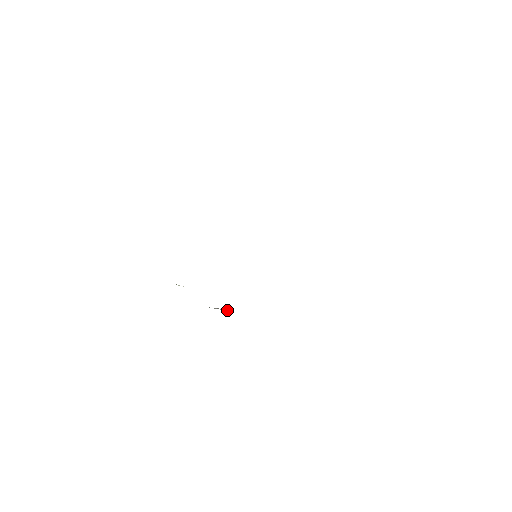
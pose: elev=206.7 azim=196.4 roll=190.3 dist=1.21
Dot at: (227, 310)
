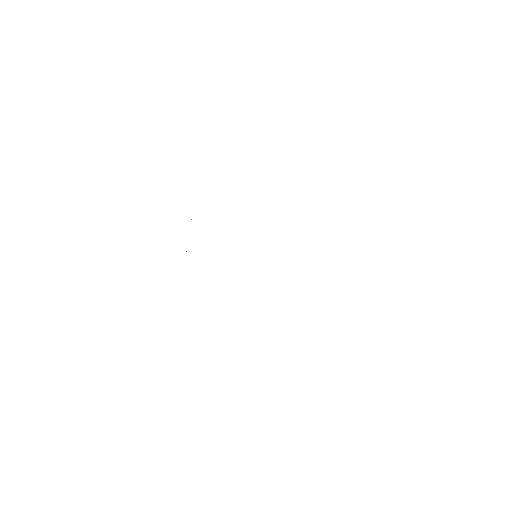
Dot at: occluded
